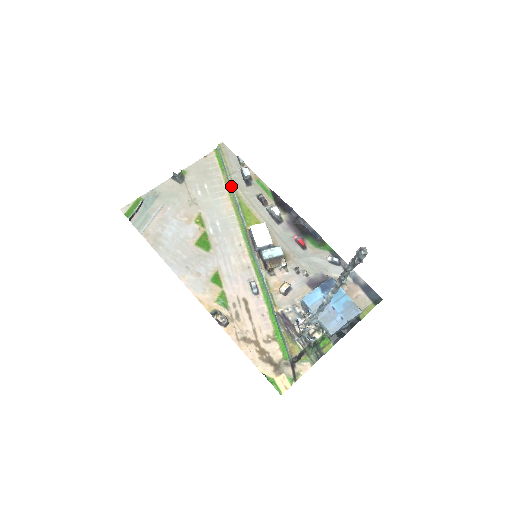
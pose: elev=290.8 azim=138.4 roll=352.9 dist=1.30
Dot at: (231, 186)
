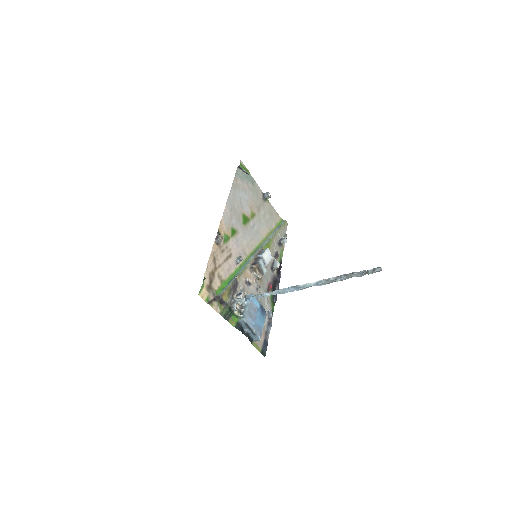
Dot at: (274, 233)
